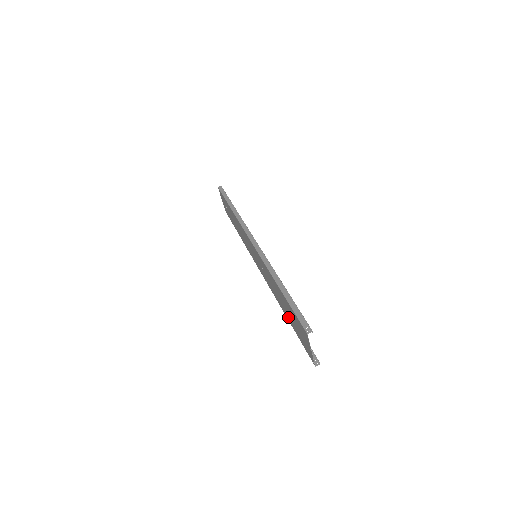
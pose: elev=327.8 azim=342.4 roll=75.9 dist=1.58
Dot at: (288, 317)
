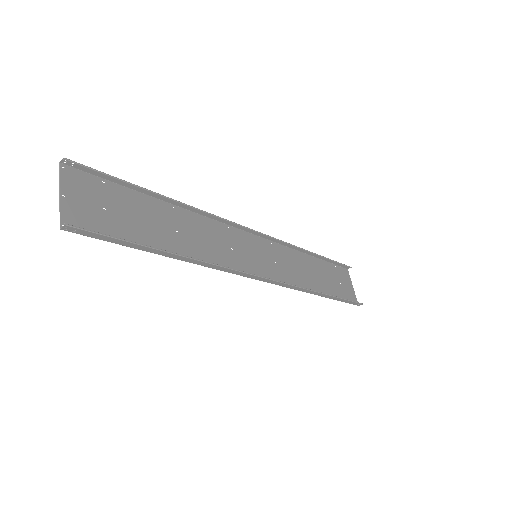
Dot at: (156, 243)
